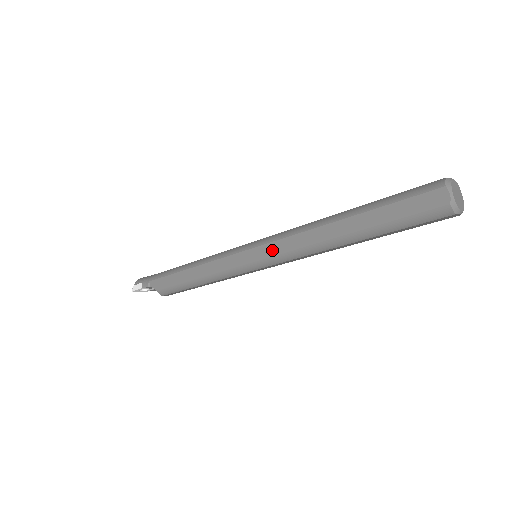
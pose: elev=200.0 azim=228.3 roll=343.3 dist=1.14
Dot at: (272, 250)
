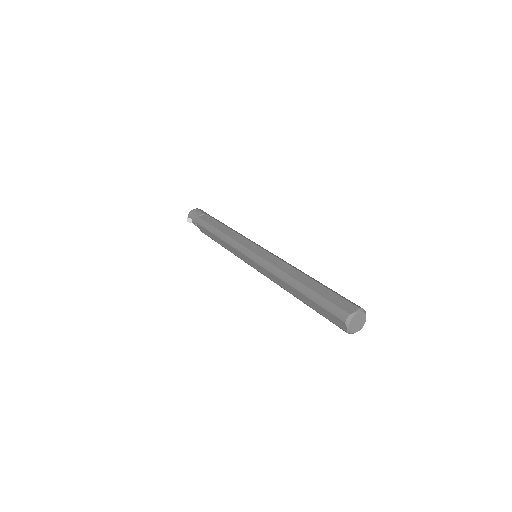
Dot at: (260, 270)
